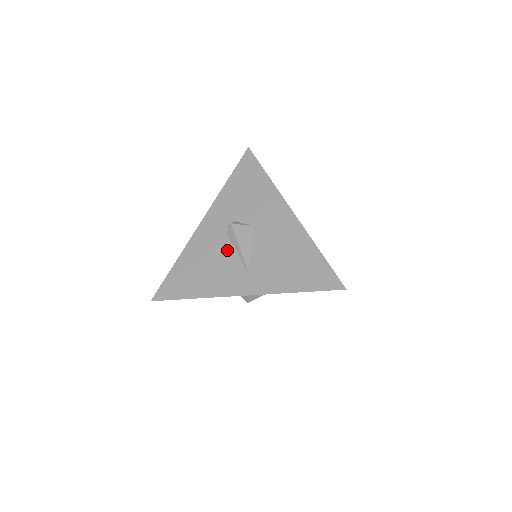
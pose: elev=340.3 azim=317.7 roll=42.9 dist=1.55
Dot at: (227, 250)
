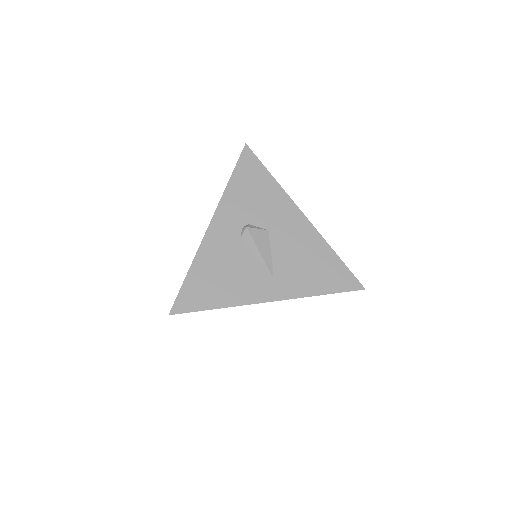
Dot at: (246, 255)
